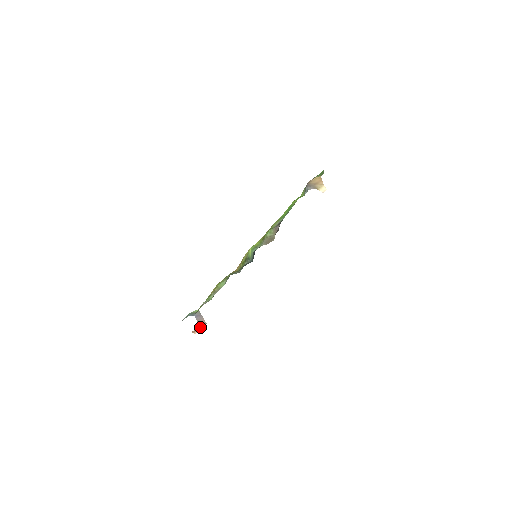
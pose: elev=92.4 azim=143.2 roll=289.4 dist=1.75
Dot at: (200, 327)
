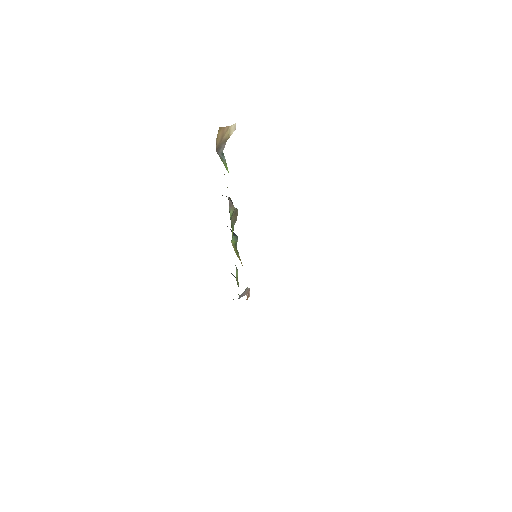
Dot at: (248, 293)
